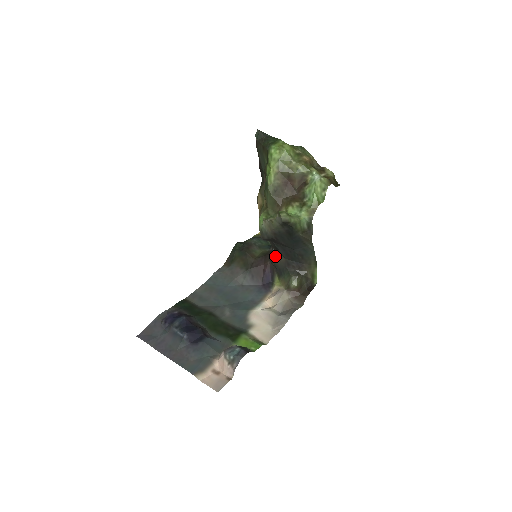
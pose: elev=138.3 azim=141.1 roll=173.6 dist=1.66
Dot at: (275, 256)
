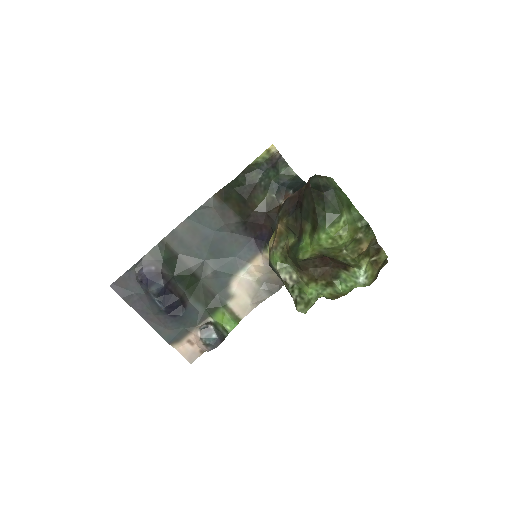
Dot at: occluded
